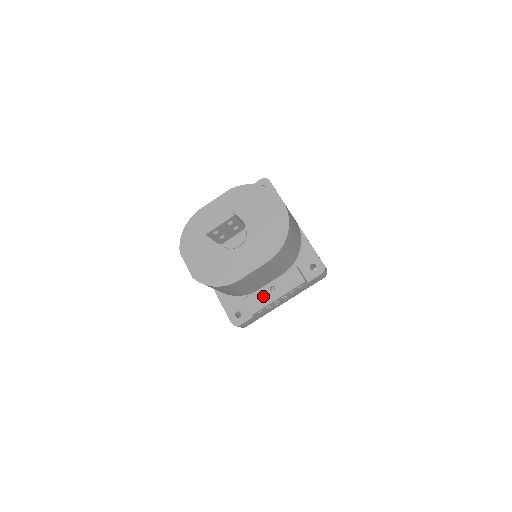
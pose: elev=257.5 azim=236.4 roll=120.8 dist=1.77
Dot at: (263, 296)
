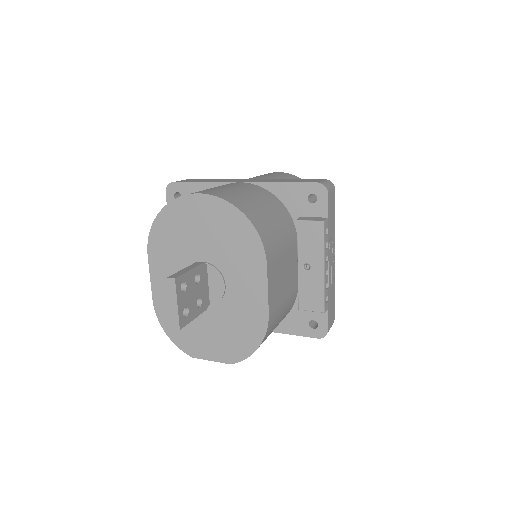
Dot at: (309, 284)
